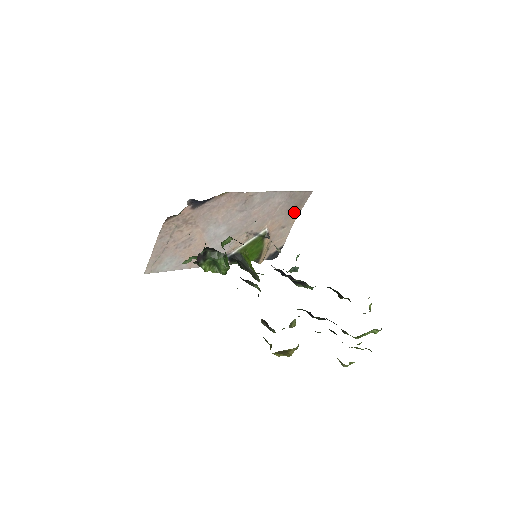
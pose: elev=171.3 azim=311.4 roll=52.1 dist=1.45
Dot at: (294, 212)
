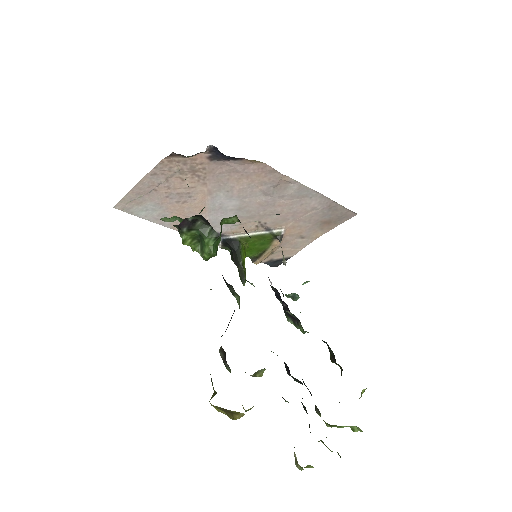
Dot at: (323, 227)
